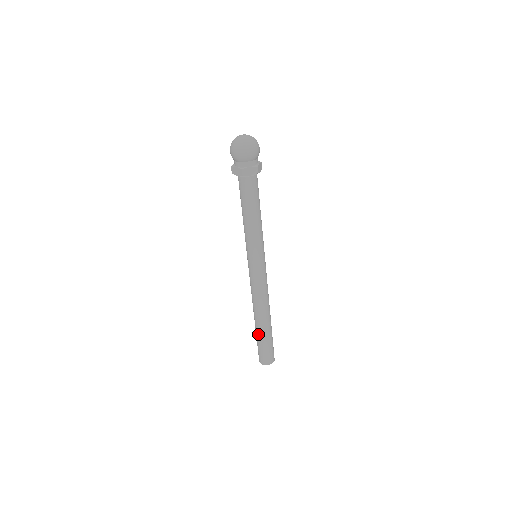
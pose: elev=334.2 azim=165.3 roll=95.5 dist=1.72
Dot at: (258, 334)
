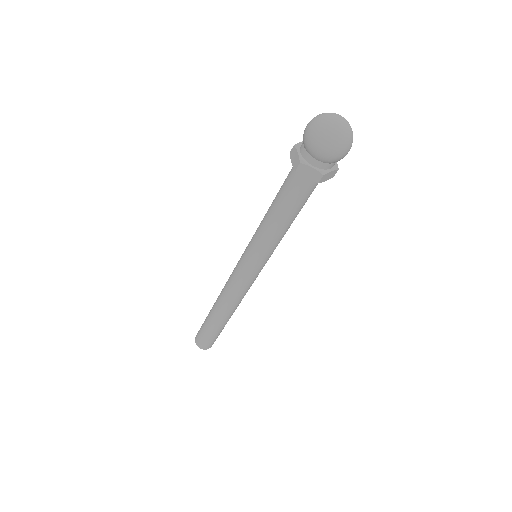
Dot at: (208, 319)
